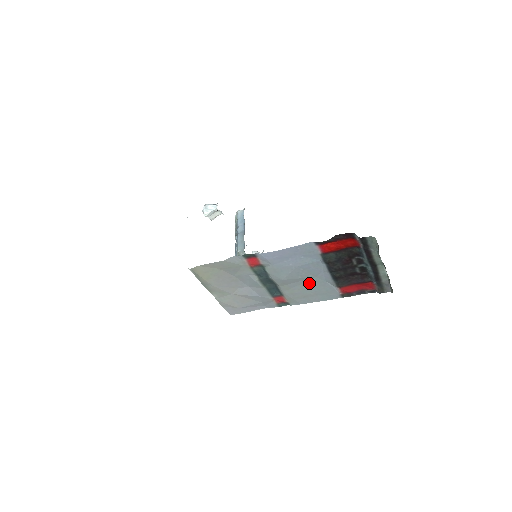
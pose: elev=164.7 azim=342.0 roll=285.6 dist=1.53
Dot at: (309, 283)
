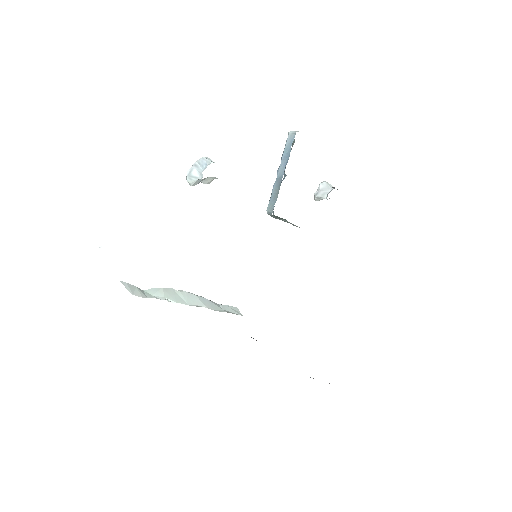
Dot at: occluded
